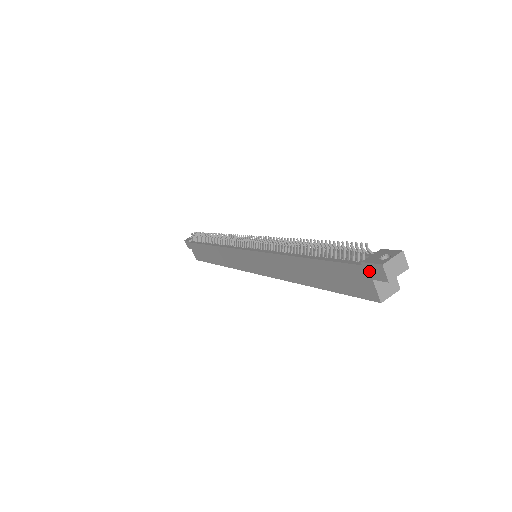
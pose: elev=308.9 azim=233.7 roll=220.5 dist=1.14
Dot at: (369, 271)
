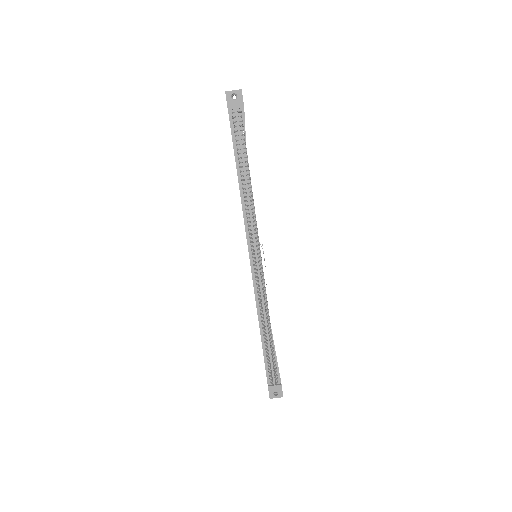
Dot at: (268, 387)
